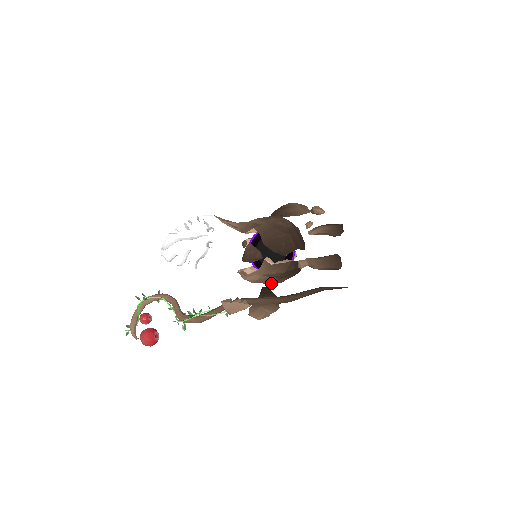
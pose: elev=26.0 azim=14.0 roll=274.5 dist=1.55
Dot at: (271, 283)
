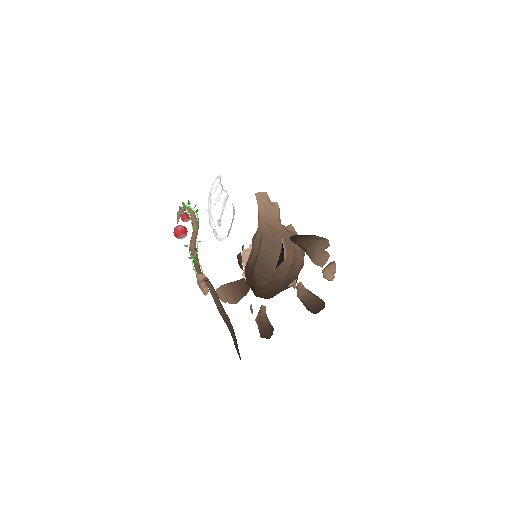
Dot at: occluded
